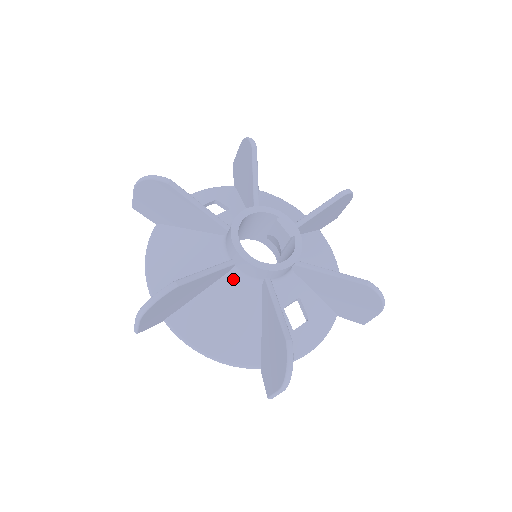
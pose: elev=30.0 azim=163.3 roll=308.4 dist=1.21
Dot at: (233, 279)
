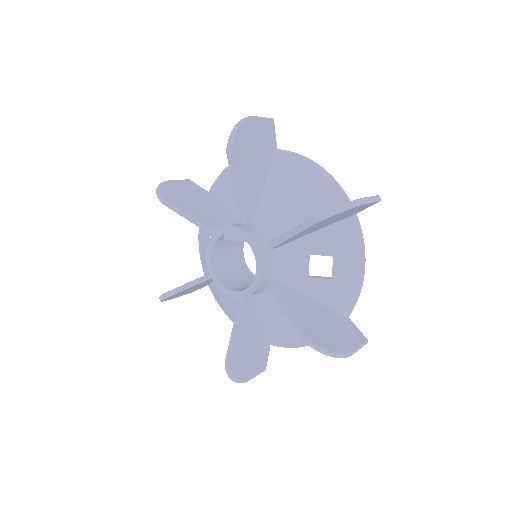
Dot at: (258, 298)
